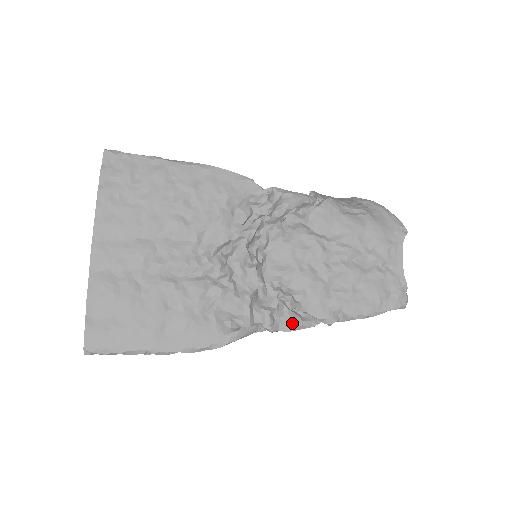
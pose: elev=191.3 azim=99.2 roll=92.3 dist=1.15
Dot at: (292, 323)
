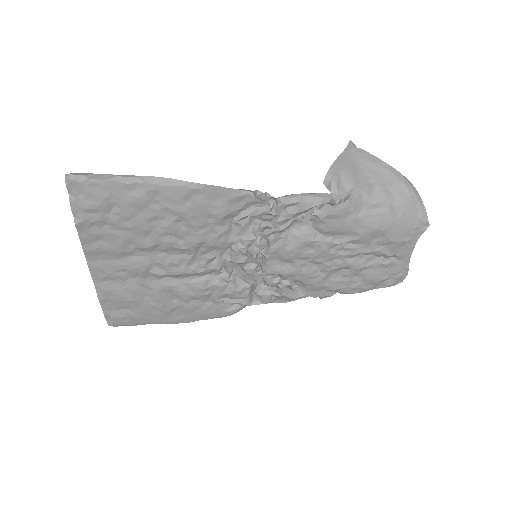
Dot at: (288, 299)
